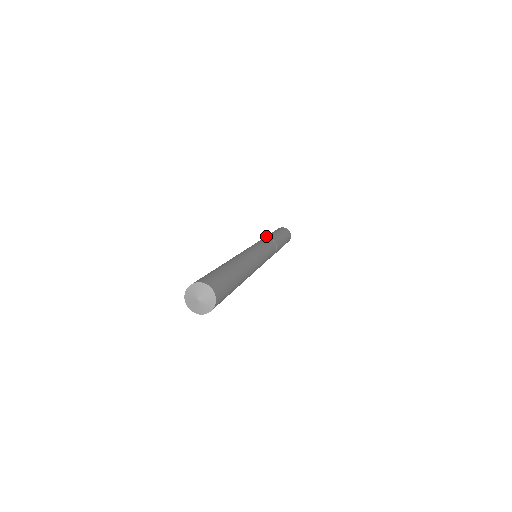
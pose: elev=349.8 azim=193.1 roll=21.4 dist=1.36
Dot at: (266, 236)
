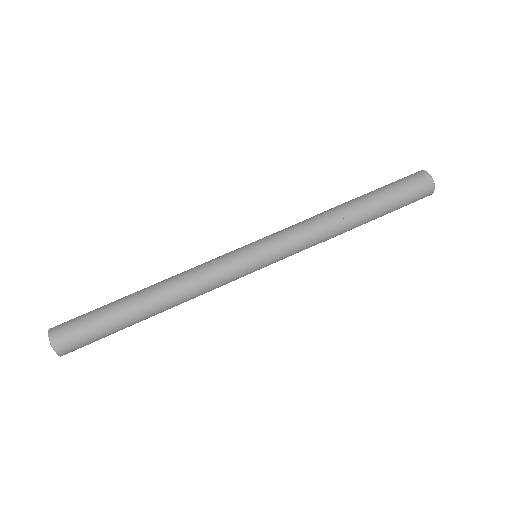
Dot at: (337, 221)
